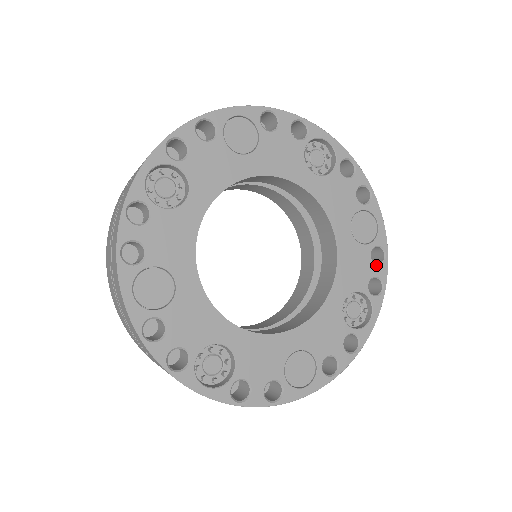
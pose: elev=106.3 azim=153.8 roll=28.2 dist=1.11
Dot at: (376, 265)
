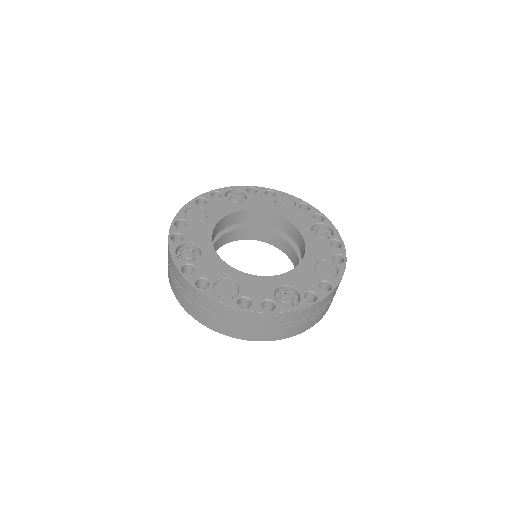
Dot at: (320, 288)
